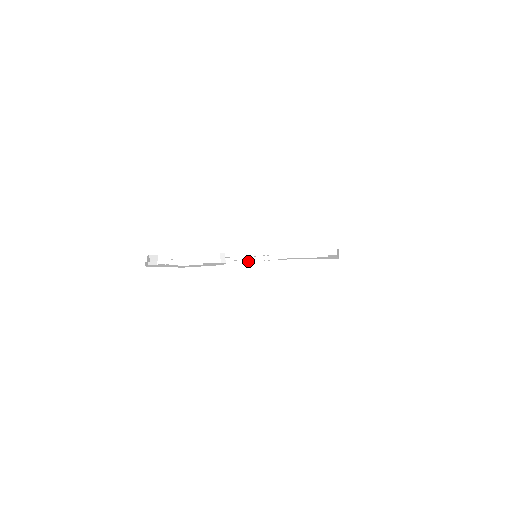
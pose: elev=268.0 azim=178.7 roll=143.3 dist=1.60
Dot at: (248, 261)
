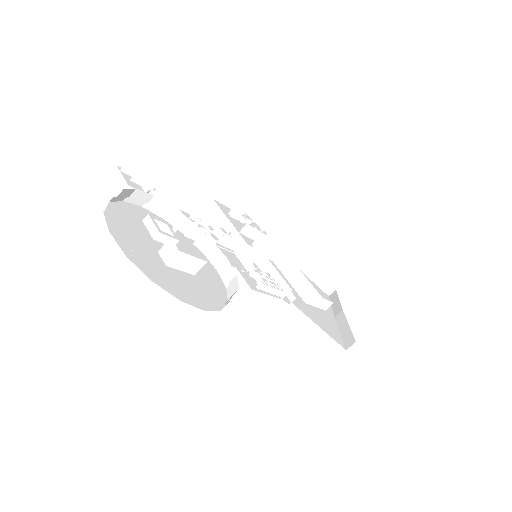
Dot at: (250, 284)
